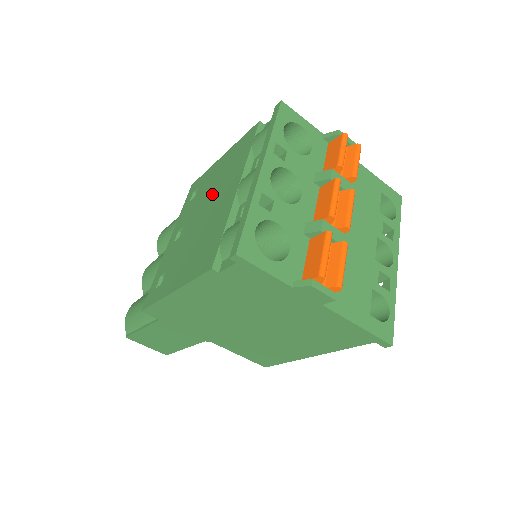
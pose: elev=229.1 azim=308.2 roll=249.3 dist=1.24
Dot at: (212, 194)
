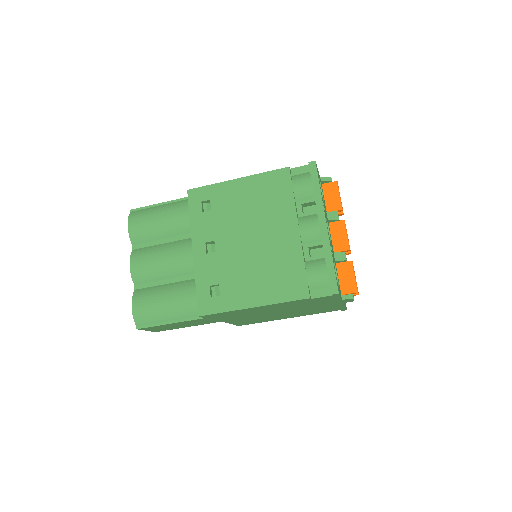
Dot at: (252, 221)
